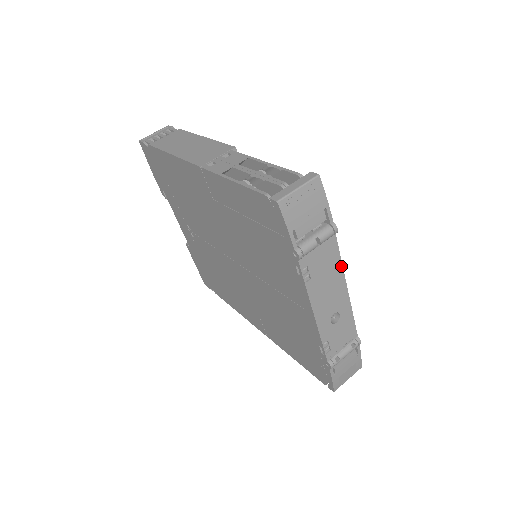
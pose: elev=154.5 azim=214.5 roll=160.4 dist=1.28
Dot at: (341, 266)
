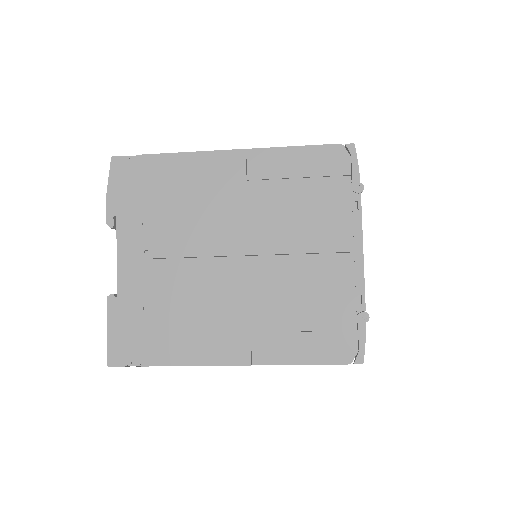
Dot at: occluded
